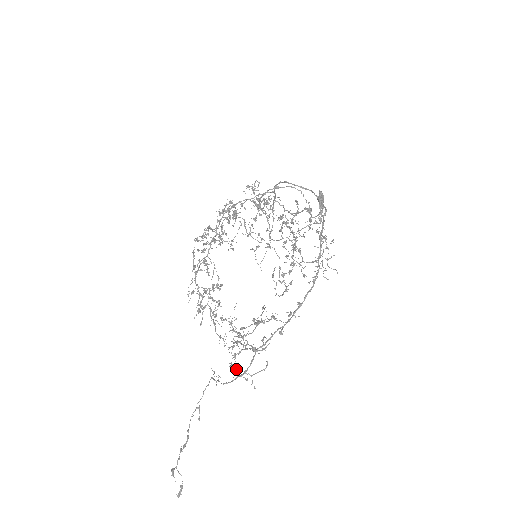
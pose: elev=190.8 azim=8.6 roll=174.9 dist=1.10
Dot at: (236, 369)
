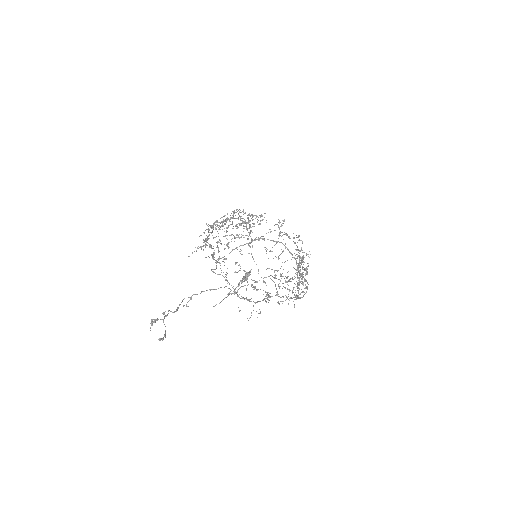
Dot at: occluded
